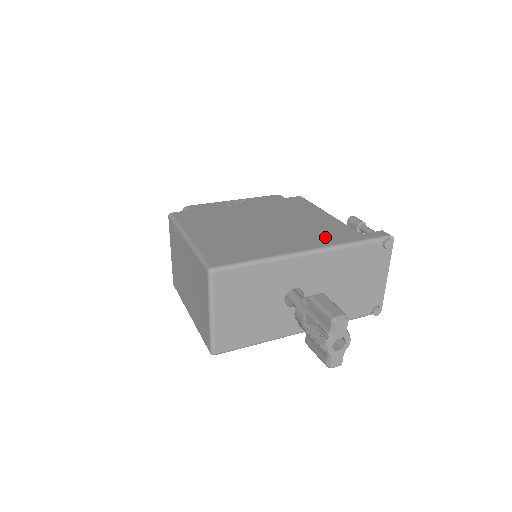
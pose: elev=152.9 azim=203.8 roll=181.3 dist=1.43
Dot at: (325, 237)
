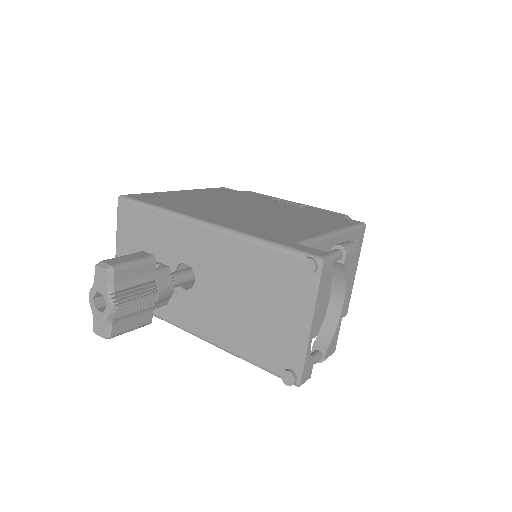
Dot at: (254, 227)
